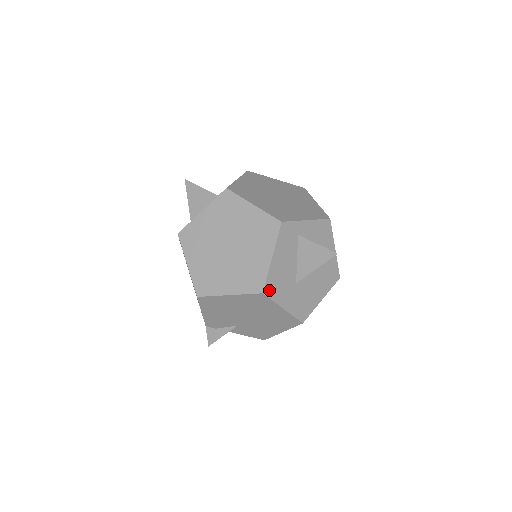
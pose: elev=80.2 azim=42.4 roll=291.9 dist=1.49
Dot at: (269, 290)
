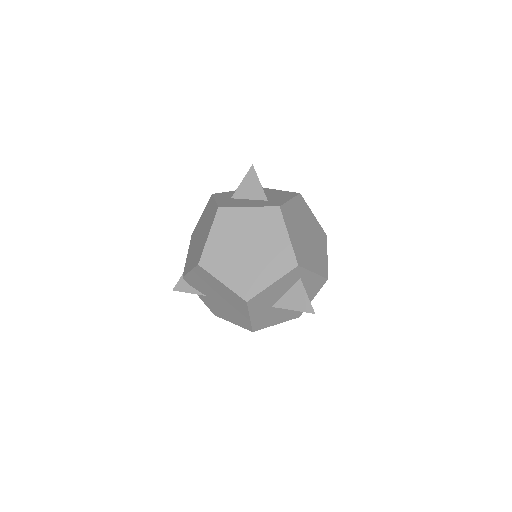
Dot at: (252, 302)
